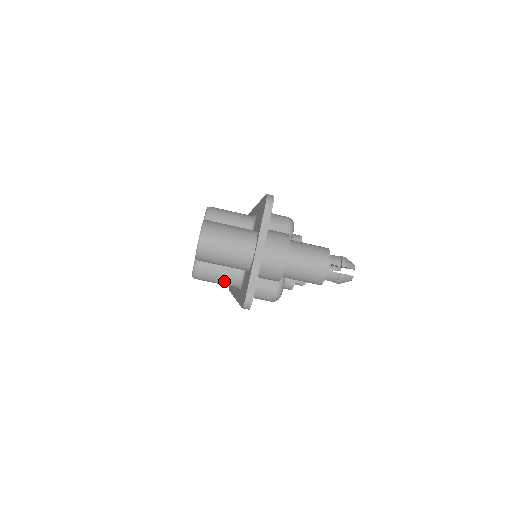
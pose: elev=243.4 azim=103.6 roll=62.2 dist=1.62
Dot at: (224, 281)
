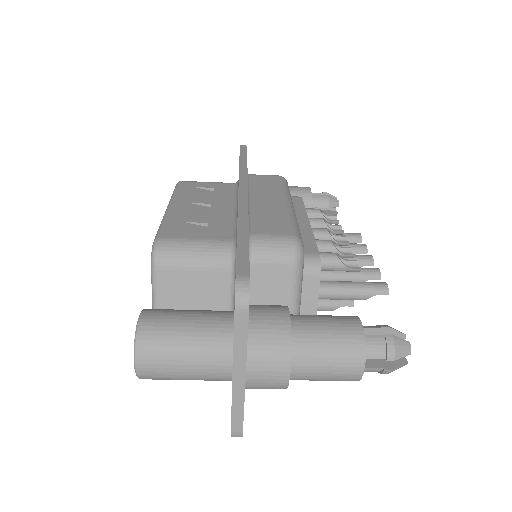
Dot at: occluded
